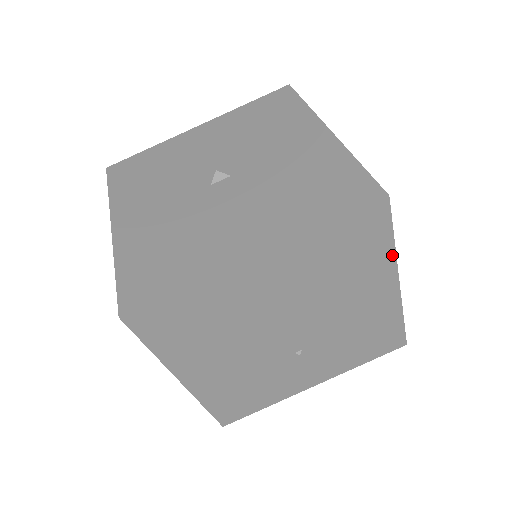
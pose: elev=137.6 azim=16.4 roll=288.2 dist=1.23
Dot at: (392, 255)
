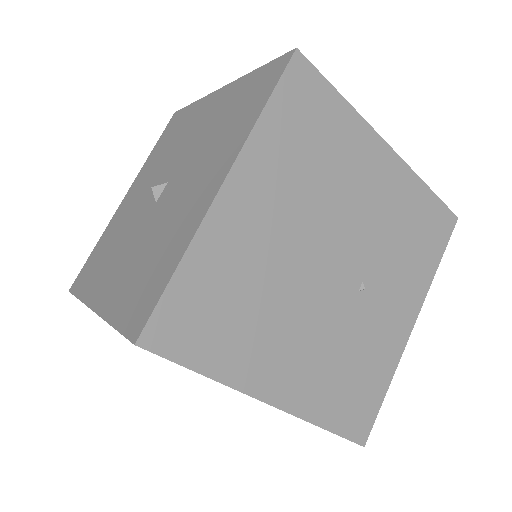
Dot at: (354, 115)
